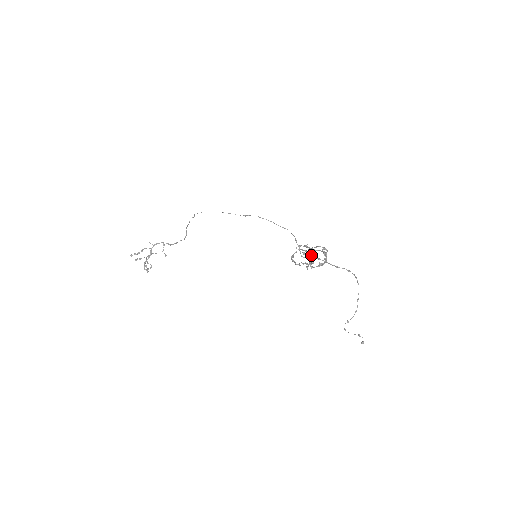
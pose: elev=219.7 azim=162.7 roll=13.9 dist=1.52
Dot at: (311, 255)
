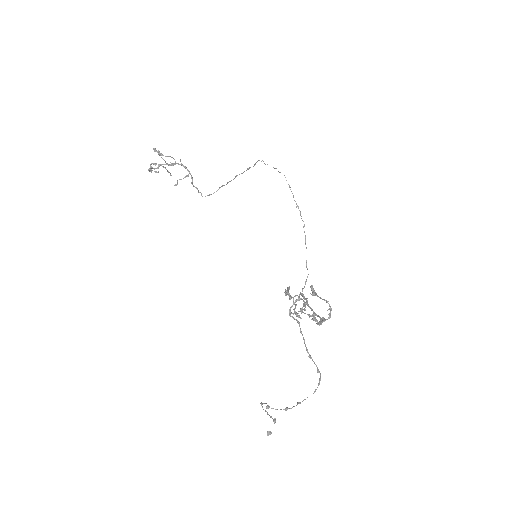
Dot at: occluded
